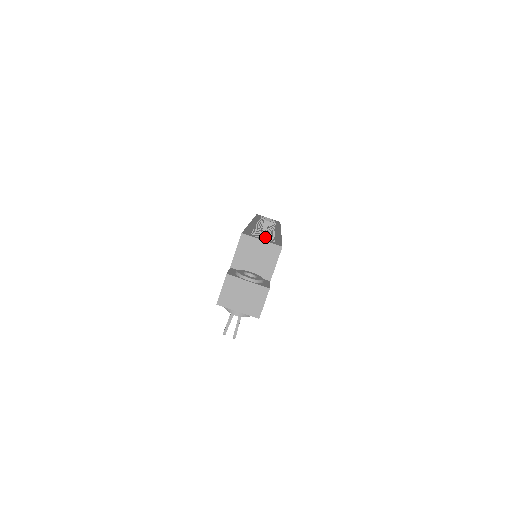
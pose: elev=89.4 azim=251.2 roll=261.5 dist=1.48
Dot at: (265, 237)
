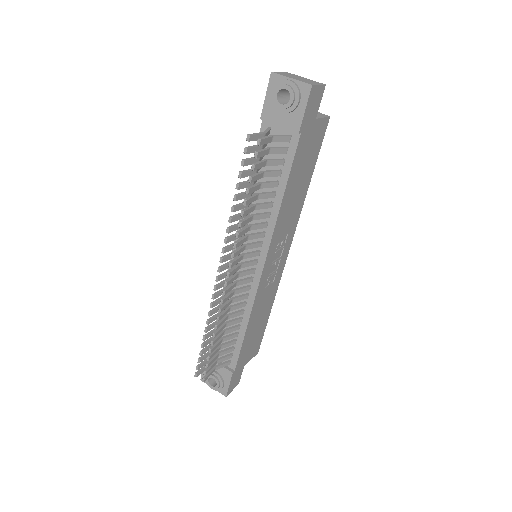
Dot at: occluded
